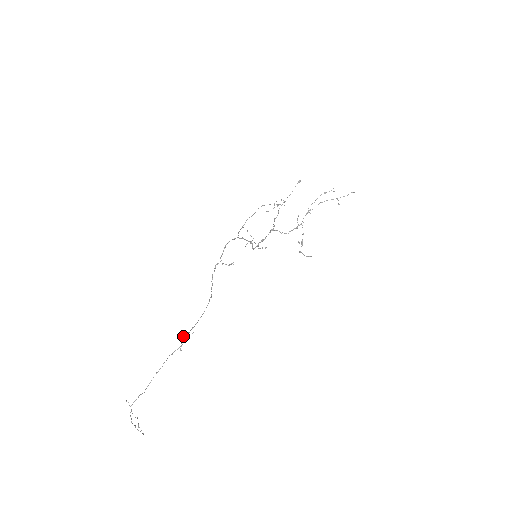
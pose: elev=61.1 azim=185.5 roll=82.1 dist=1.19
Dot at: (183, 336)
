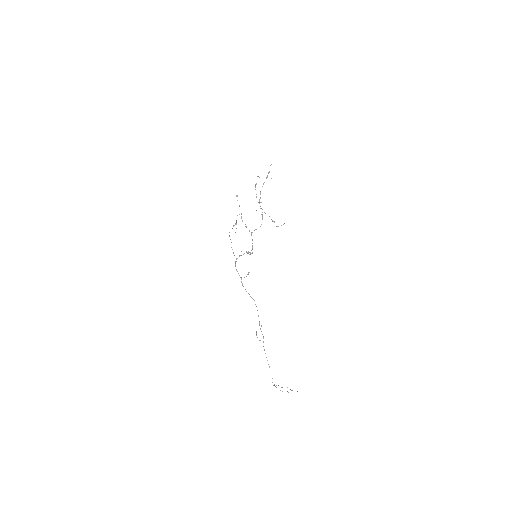
Dot at: occluded
